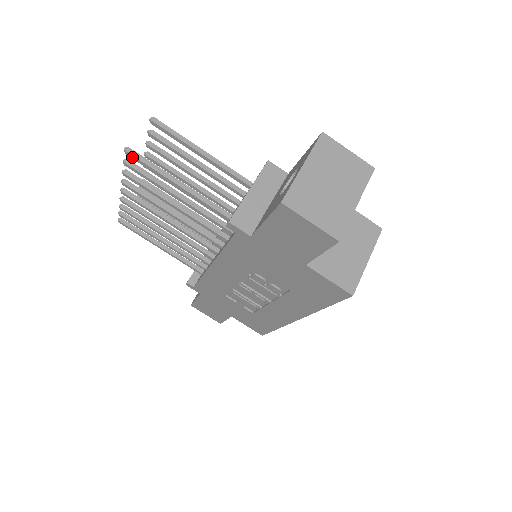
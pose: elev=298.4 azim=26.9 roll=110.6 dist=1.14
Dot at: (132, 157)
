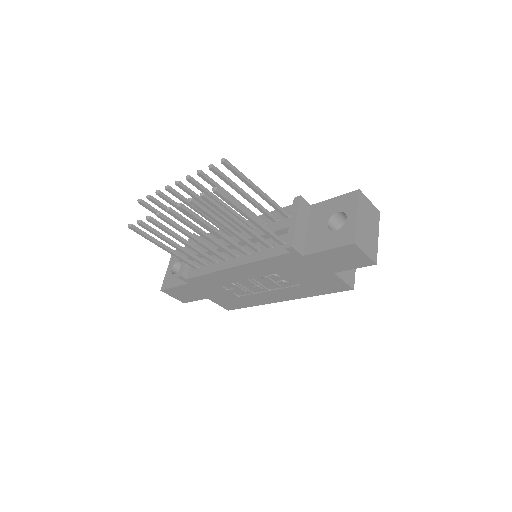
Dot at: (218, 195)
